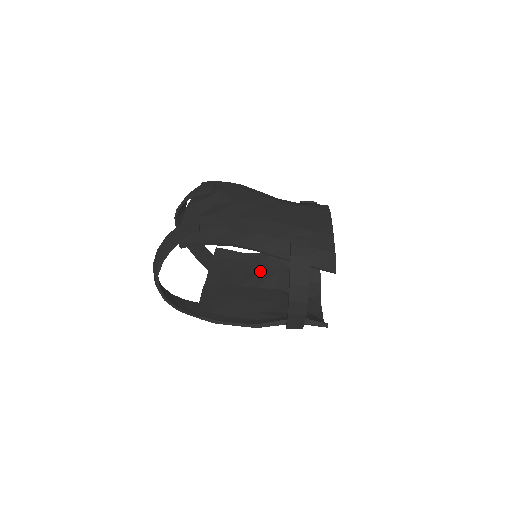
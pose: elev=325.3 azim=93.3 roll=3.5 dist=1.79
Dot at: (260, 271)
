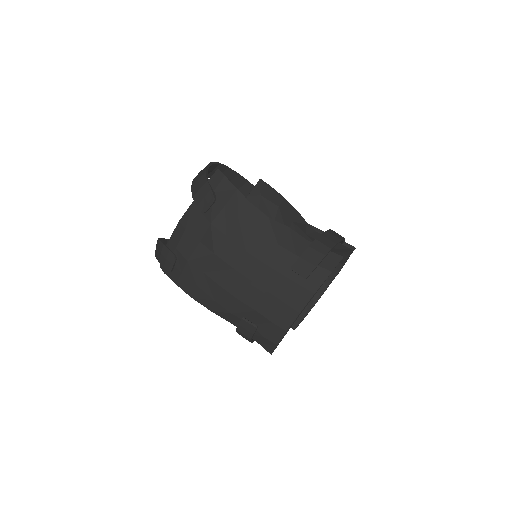
Dot at: occluded
